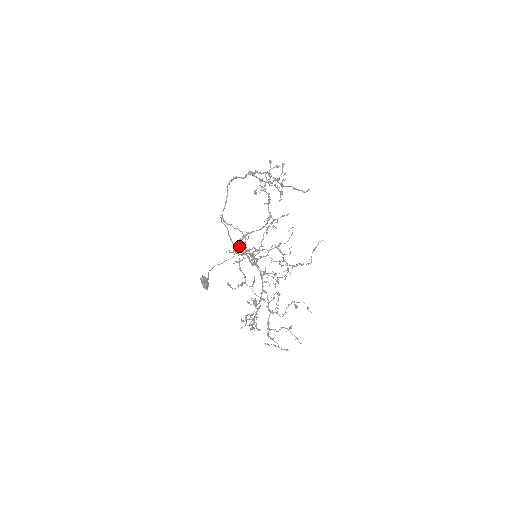
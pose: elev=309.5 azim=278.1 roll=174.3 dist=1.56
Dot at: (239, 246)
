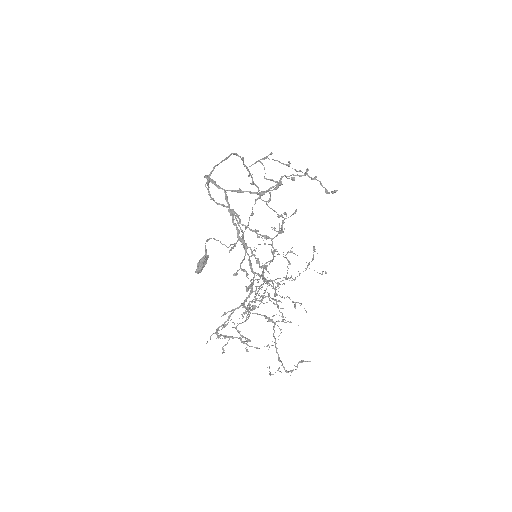
Dot at: (234, 244)
